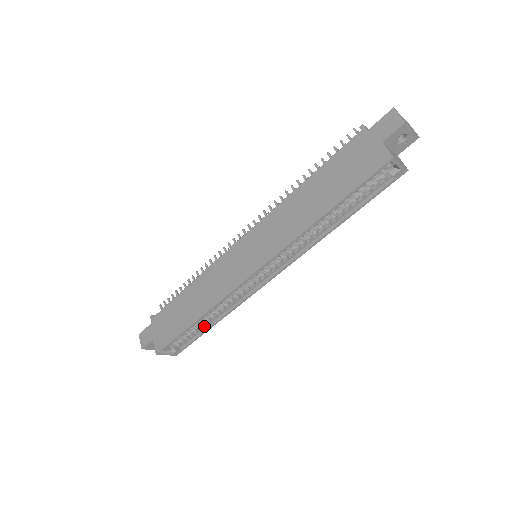
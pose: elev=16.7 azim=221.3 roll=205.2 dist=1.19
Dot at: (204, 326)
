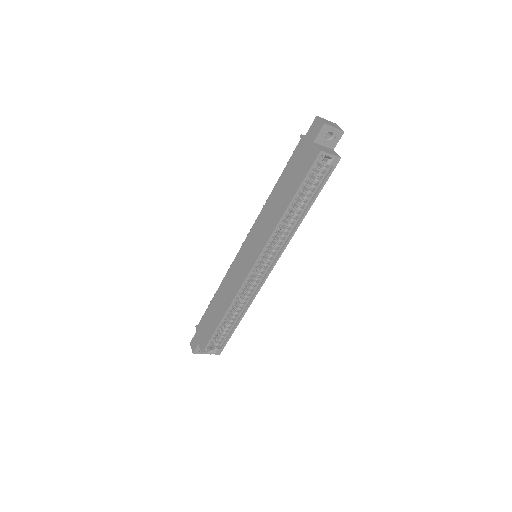
Dot at: (233, 323)
